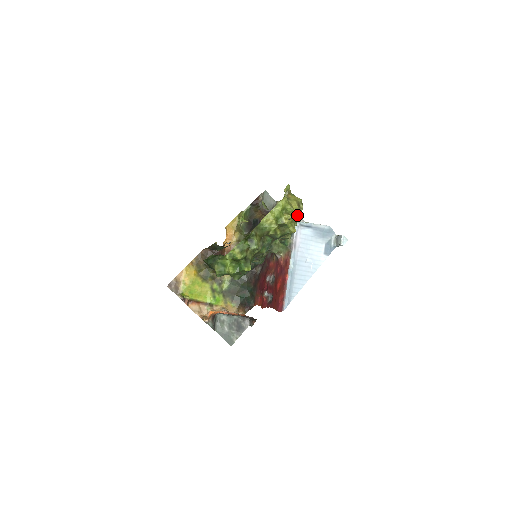
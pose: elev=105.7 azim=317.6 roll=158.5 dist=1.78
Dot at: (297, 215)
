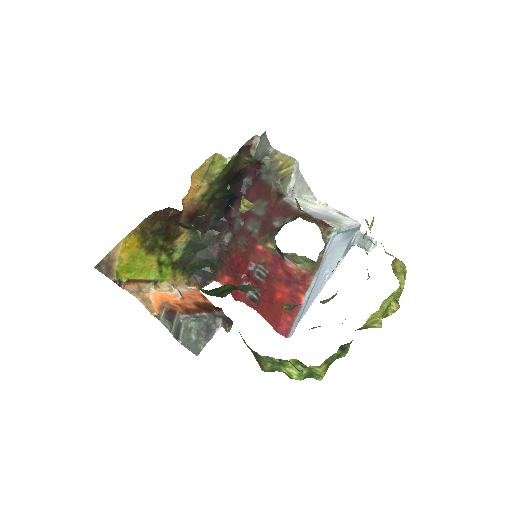
Dot at: occluded
